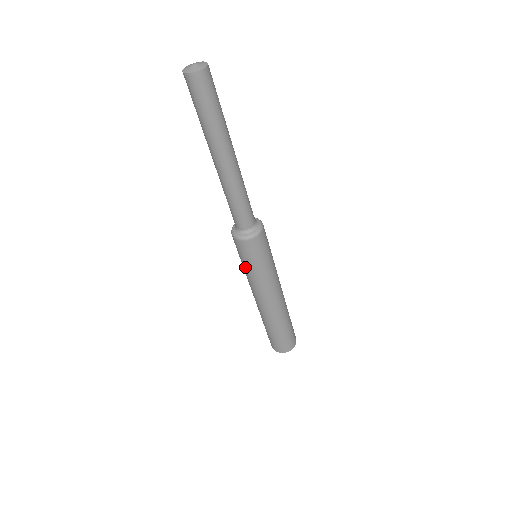
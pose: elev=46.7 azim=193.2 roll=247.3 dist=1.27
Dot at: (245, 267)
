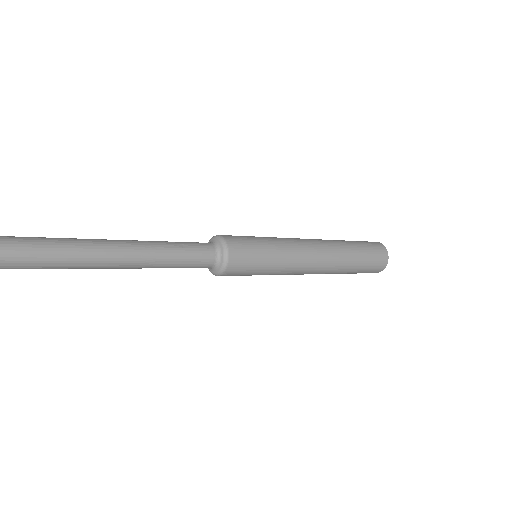
Dot at: occluded
